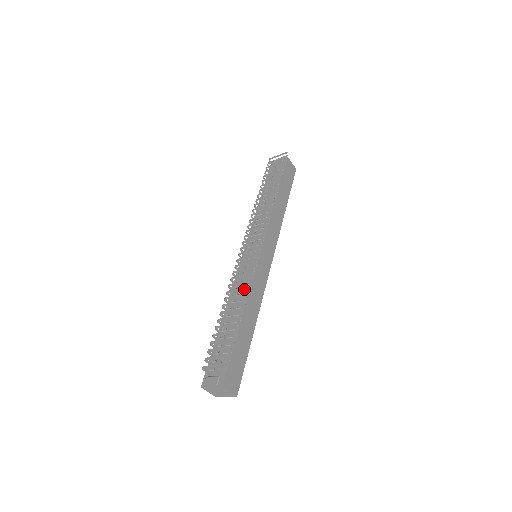
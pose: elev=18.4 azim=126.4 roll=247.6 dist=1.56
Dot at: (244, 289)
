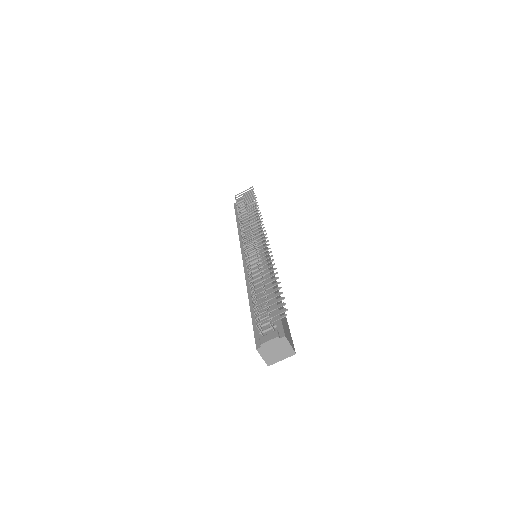
Dot at: (269, 262)
